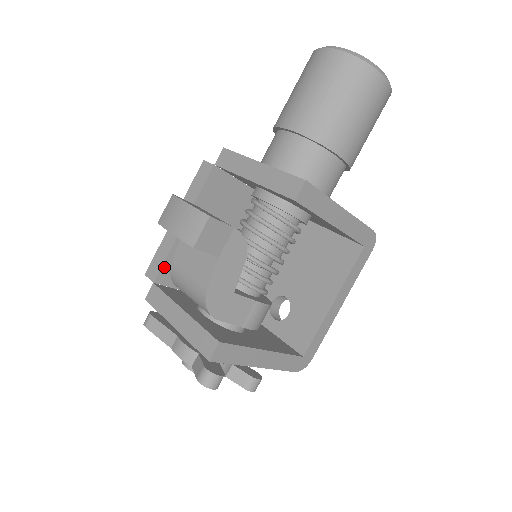
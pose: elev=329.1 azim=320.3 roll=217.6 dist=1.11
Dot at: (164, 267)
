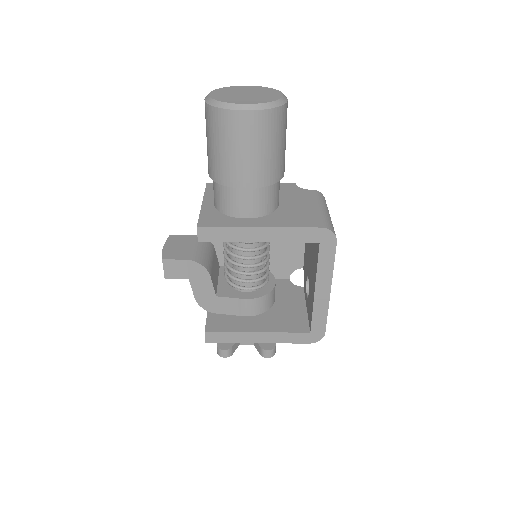
Dot at: occluded
